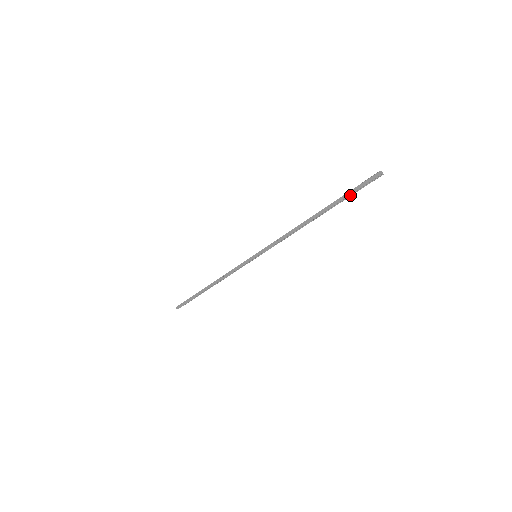
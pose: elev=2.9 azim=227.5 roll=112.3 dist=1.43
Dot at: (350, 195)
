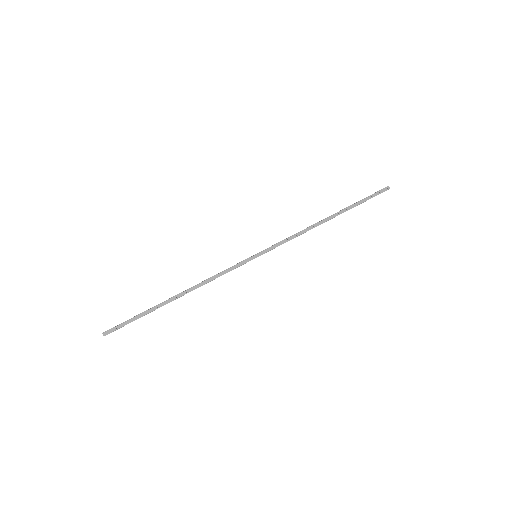
Dot at: (363, 202)
